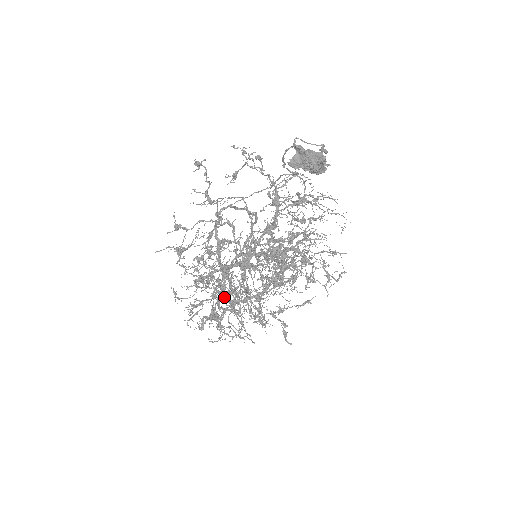
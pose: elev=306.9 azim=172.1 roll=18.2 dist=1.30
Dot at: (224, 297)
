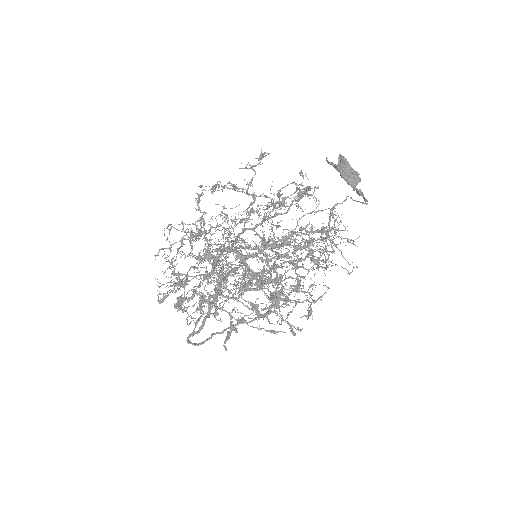
Dot at: occluded
